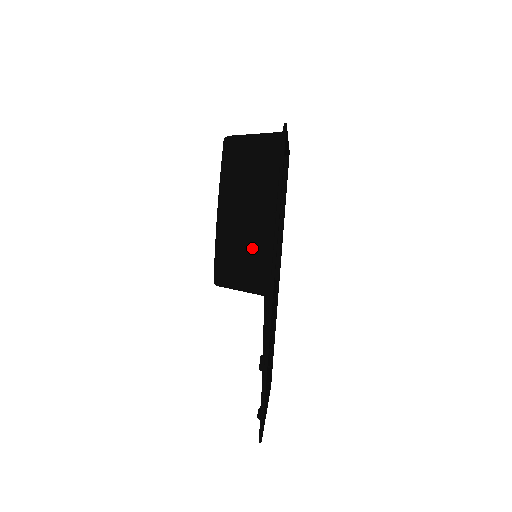
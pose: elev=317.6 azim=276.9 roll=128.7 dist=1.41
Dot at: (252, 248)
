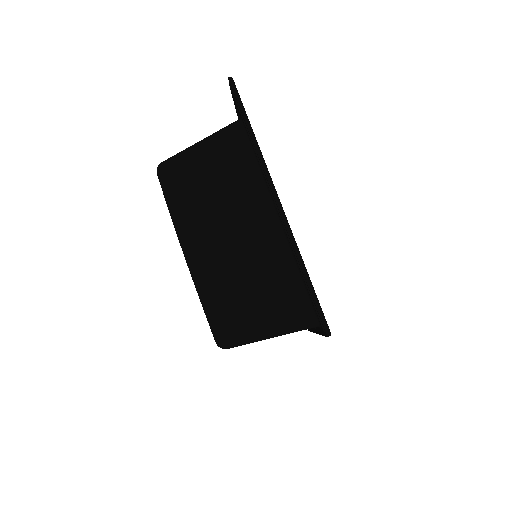
Dot at: occluded
